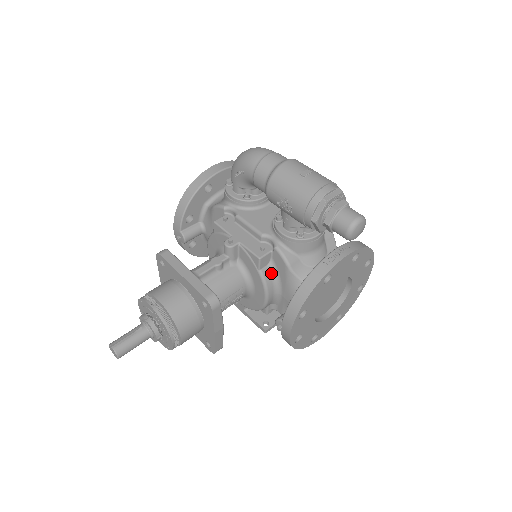
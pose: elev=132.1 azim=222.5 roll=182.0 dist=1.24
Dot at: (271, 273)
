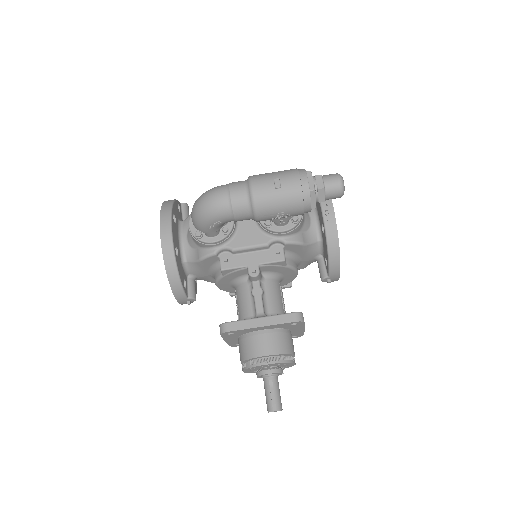
Dot at: (290, 258)
